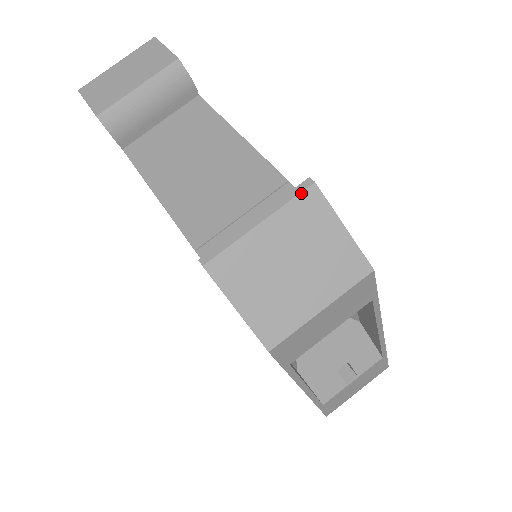
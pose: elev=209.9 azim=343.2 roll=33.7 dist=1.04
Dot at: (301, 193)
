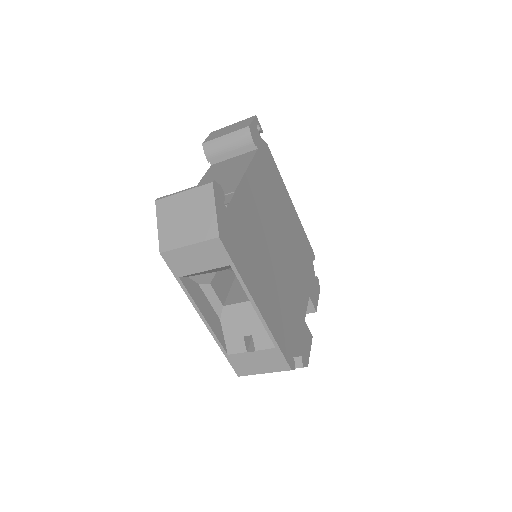
Dot at: (205, 185)
